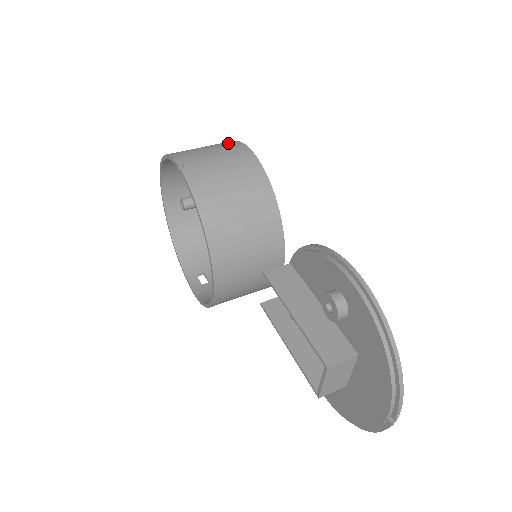
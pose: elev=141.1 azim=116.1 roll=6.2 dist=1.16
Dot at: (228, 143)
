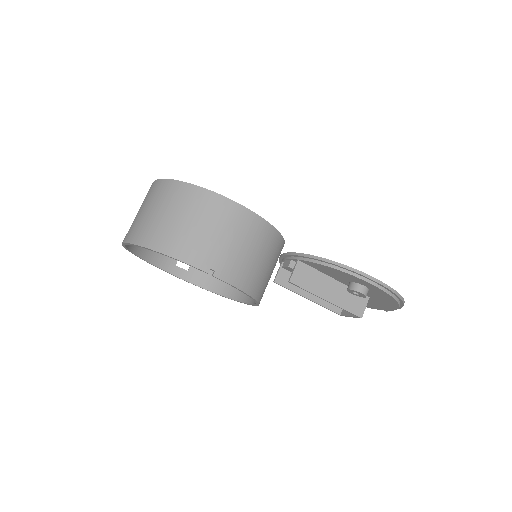
Dot at: (208, 203)
